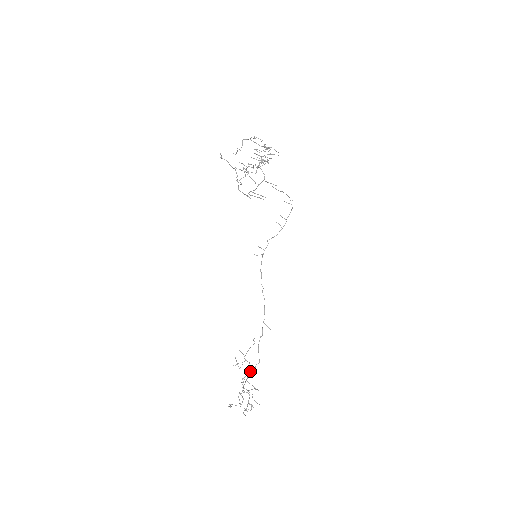
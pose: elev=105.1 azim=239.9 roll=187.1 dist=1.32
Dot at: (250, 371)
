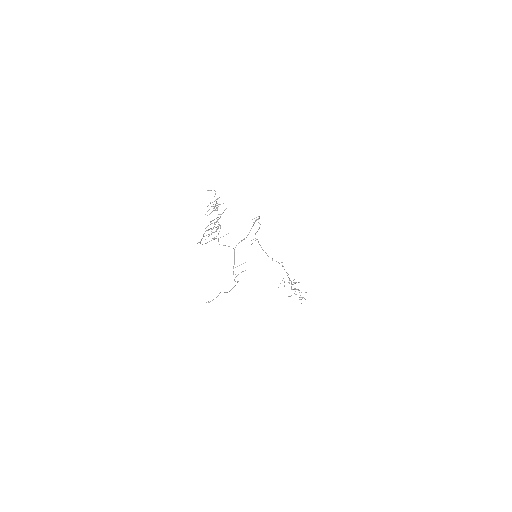
Dot at: (291, 282)
